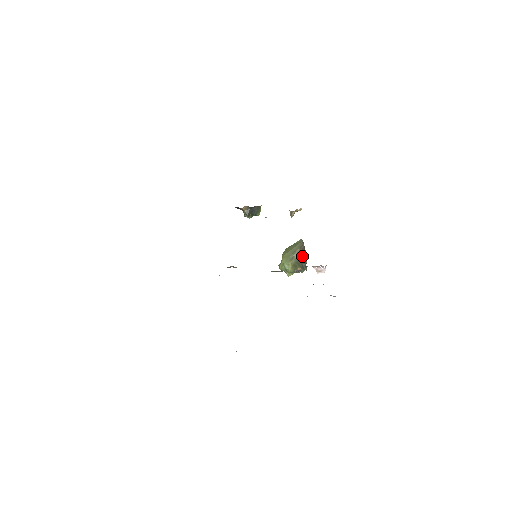
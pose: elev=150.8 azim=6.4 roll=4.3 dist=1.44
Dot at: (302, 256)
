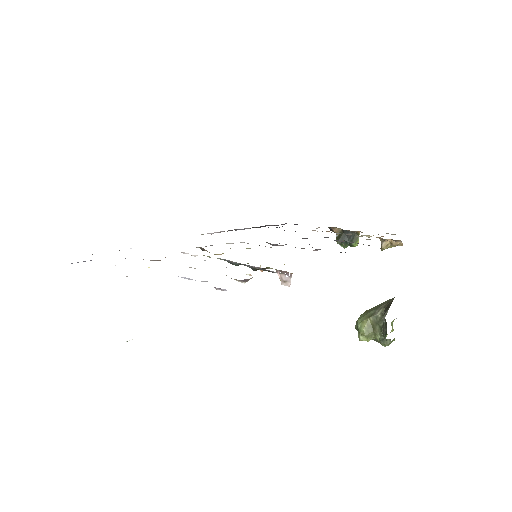
Dot at: (384, 314)
